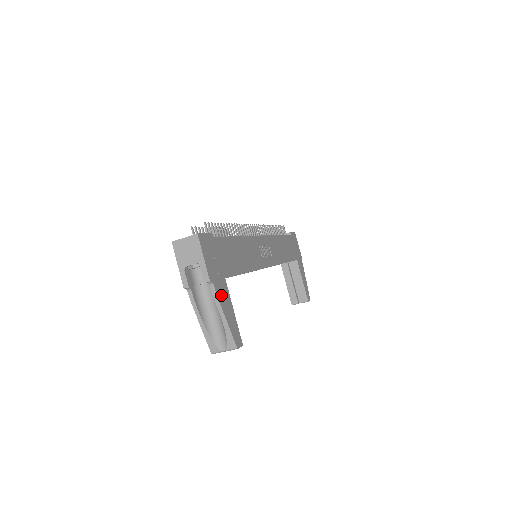
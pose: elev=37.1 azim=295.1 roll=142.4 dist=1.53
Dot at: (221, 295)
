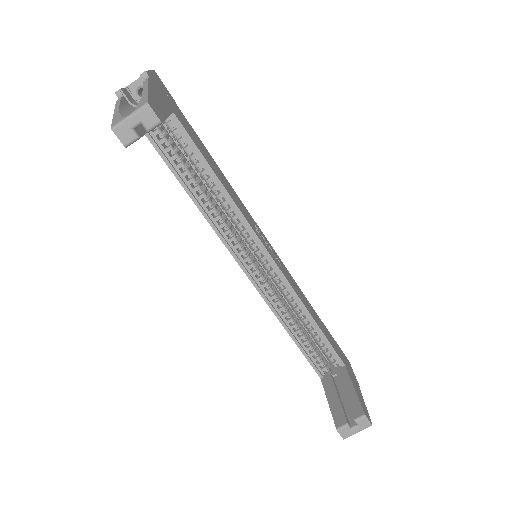
Dot at: (156, 92)
